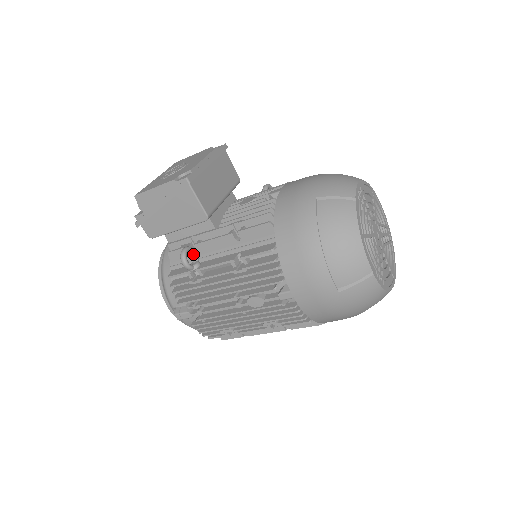
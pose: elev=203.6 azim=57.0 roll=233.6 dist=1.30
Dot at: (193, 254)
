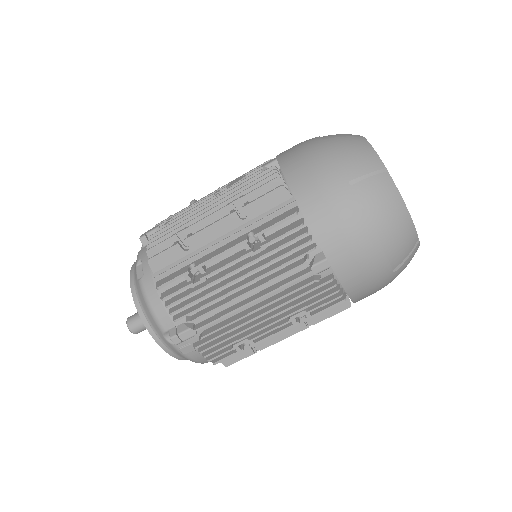
Dot at: occluded
